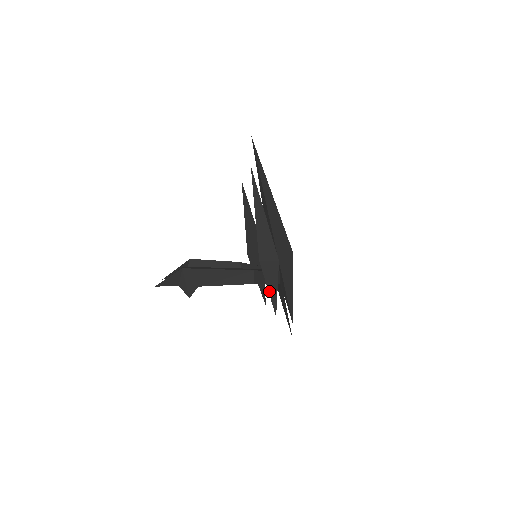
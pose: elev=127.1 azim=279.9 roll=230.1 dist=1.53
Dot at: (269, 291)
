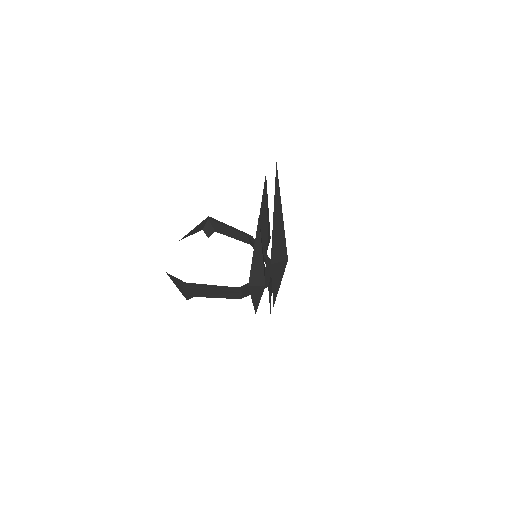
Dot at: (253, 301)
